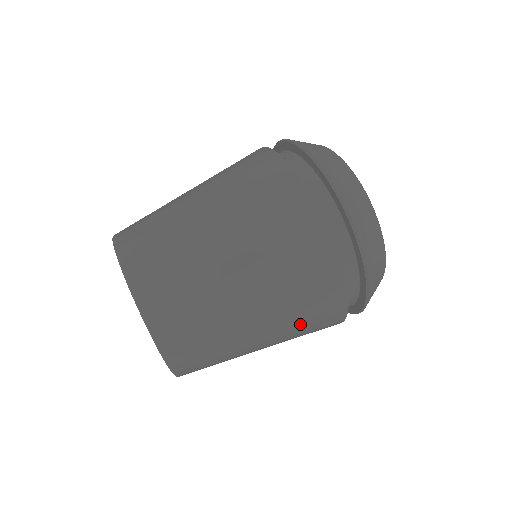
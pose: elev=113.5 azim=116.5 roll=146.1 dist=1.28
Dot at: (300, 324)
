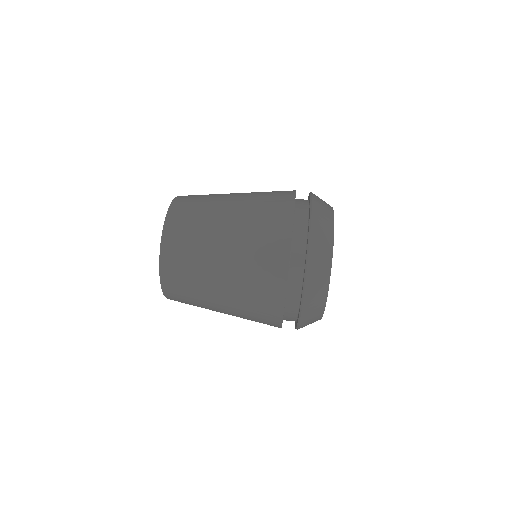
Dot at: (248, 309)
